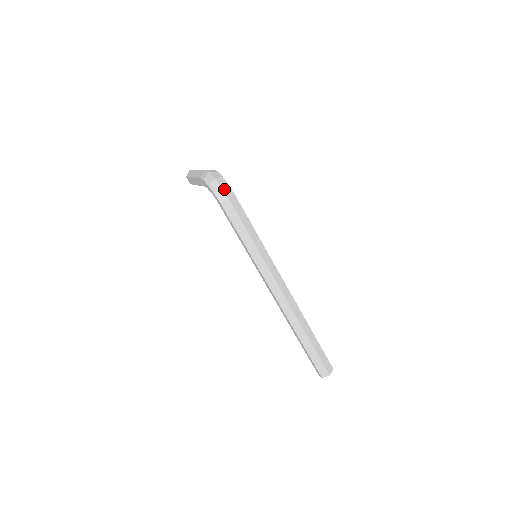
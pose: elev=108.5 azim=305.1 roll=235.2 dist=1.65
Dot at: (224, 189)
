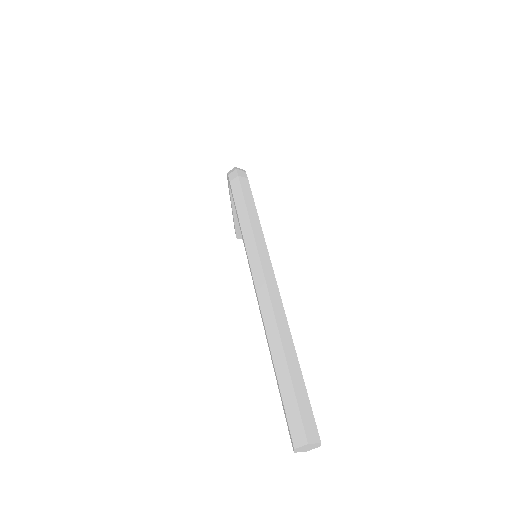
Dot at: (238, 170)
